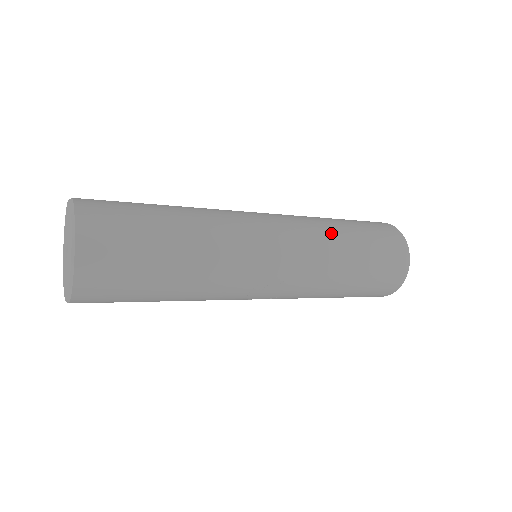
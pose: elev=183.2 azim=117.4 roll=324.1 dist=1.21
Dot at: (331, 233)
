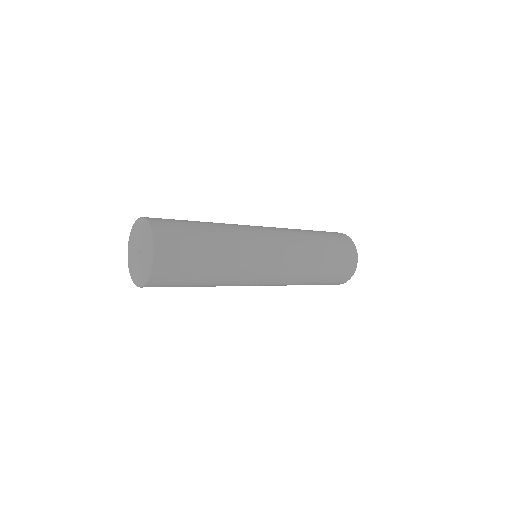
Dot at: (310, 259)
